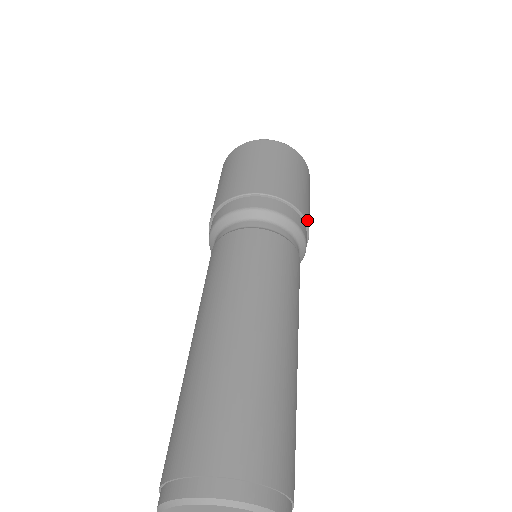
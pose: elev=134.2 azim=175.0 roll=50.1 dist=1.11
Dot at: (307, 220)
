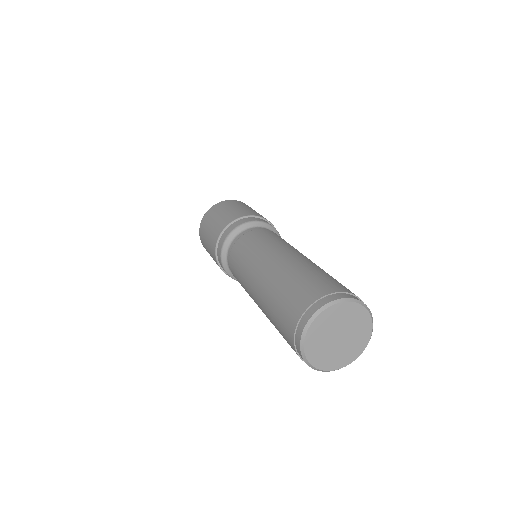
Dot at: occluded
